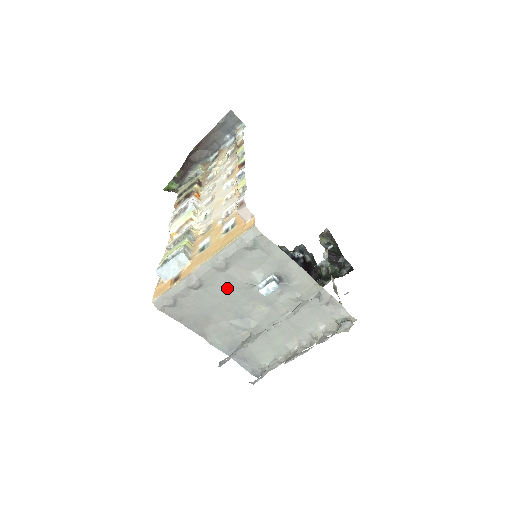
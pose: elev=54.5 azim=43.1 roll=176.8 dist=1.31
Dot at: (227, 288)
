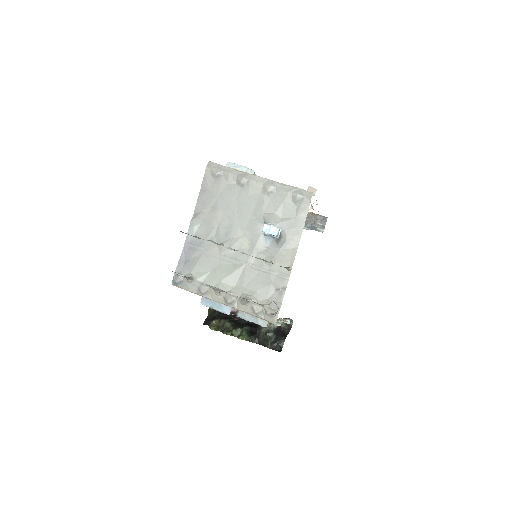
Dot at: (251, 205)
